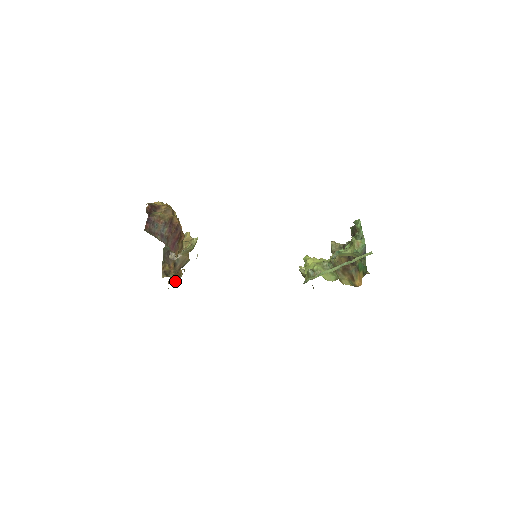
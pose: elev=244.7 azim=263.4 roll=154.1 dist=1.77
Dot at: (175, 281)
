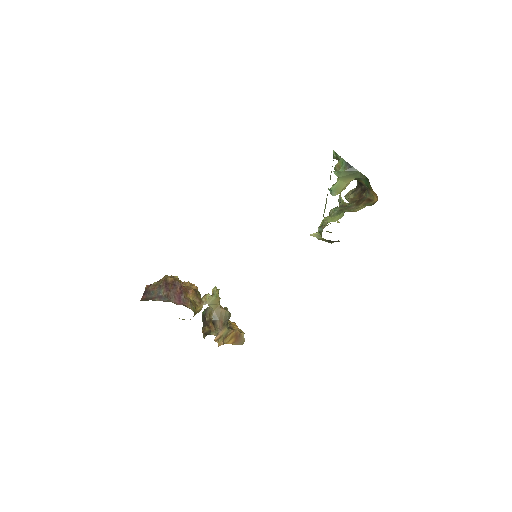
Dot at: (241, 343)
